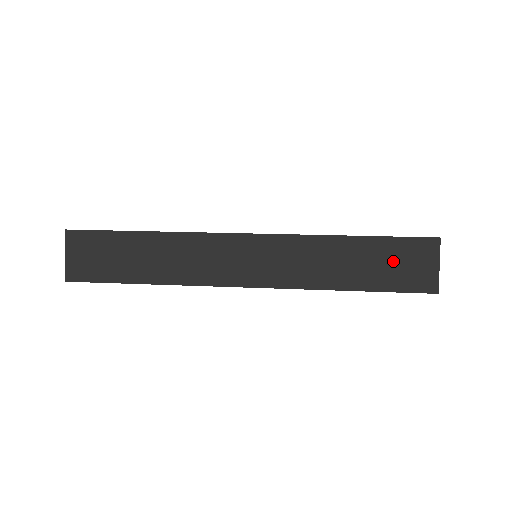
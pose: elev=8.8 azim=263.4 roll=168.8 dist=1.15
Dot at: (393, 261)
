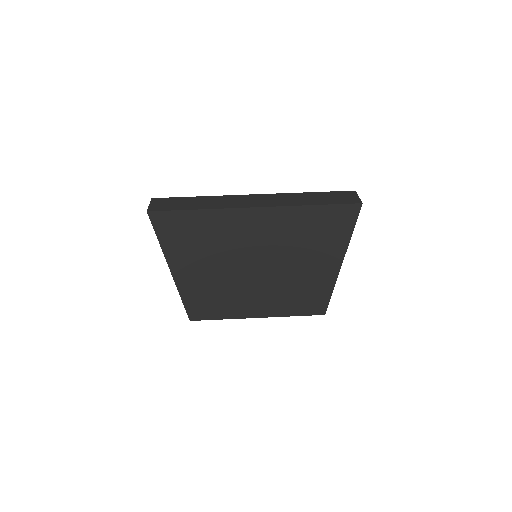
Dot at: (334, 197)
